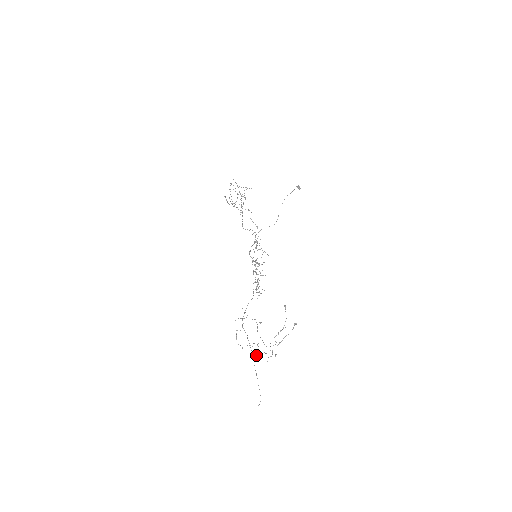
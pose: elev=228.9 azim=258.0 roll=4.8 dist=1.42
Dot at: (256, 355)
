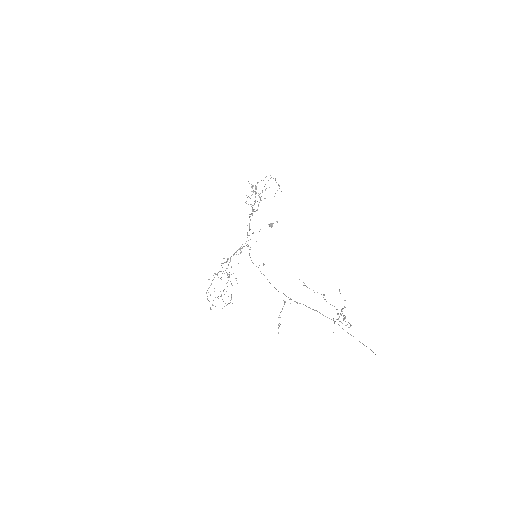
Dot at: occluded
